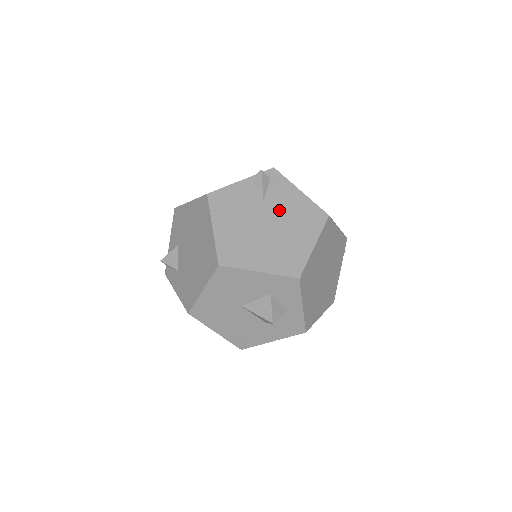
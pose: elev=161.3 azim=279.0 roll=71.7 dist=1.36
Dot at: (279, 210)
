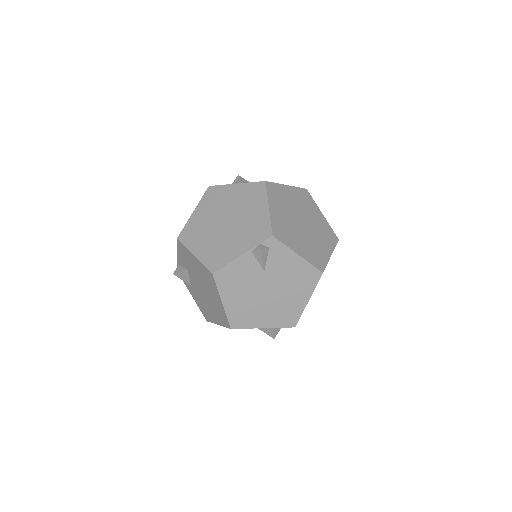
Dot at: (278, 276)
